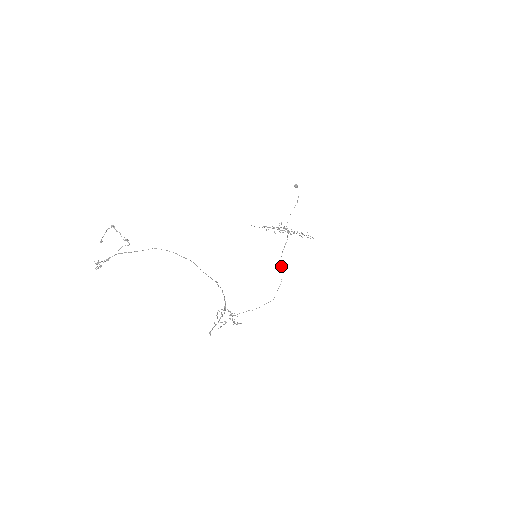
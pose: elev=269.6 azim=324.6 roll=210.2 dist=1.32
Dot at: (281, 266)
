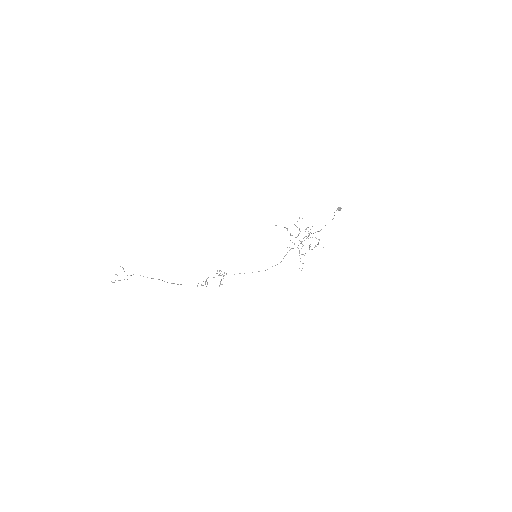
Dot at: (285, 255)
